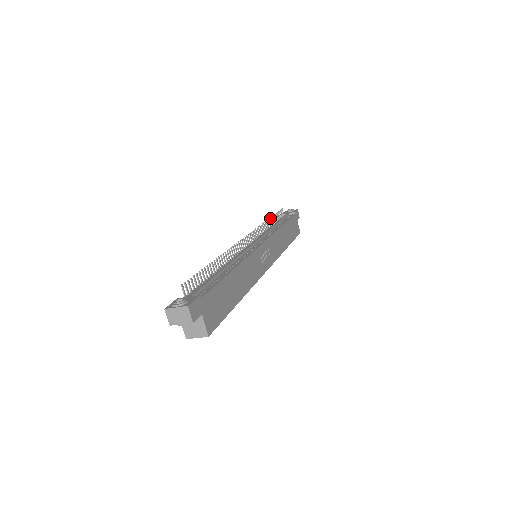
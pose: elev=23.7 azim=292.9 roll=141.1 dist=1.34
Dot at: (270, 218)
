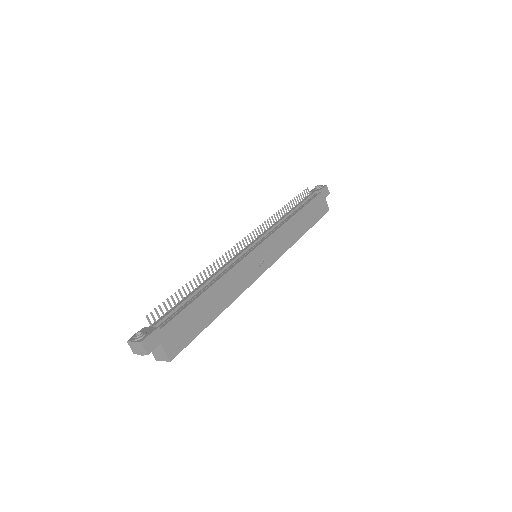
Dot at: (286, 205)
